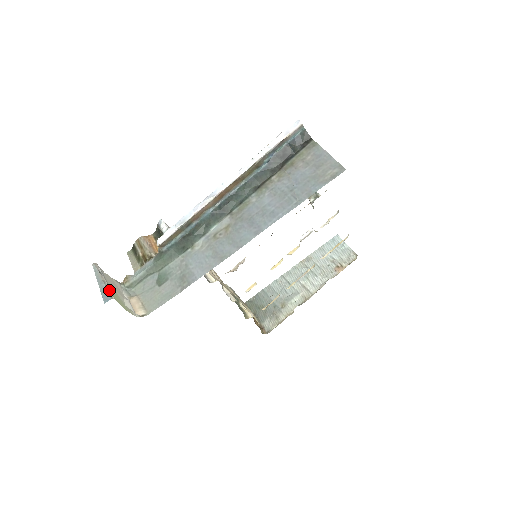
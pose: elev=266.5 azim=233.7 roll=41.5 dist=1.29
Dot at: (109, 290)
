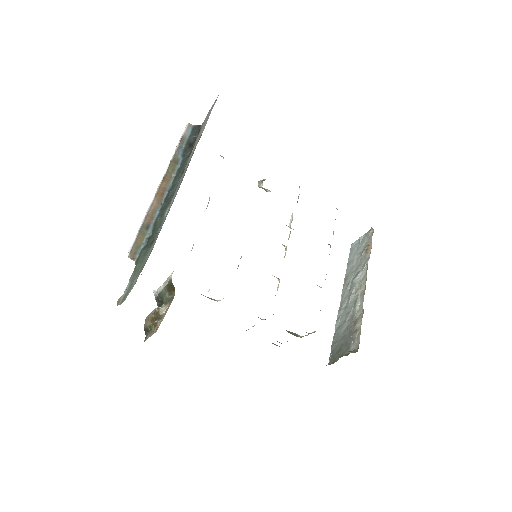
Dot at: occluded
